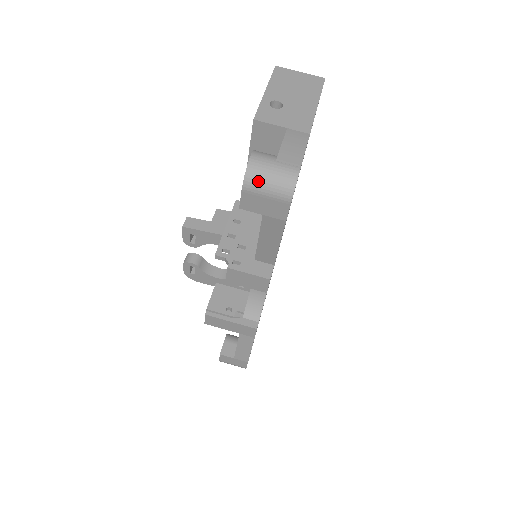
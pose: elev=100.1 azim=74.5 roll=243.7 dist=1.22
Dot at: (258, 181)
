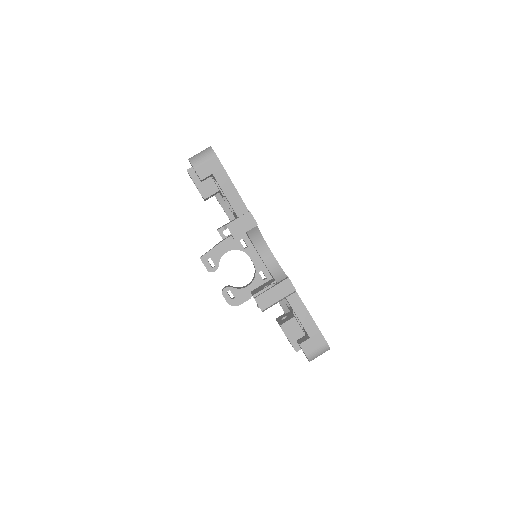
Dot at: (197, 159)
